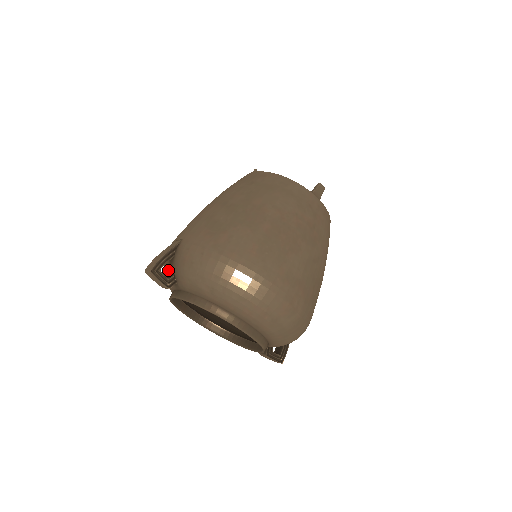
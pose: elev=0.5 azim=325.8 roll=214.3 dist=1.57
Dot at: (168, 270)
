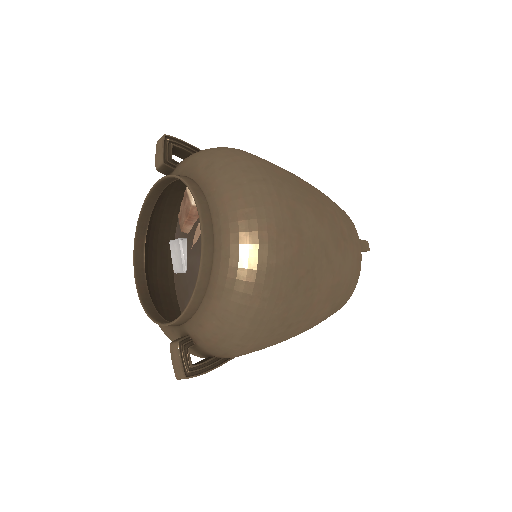
Dot at: occluded
